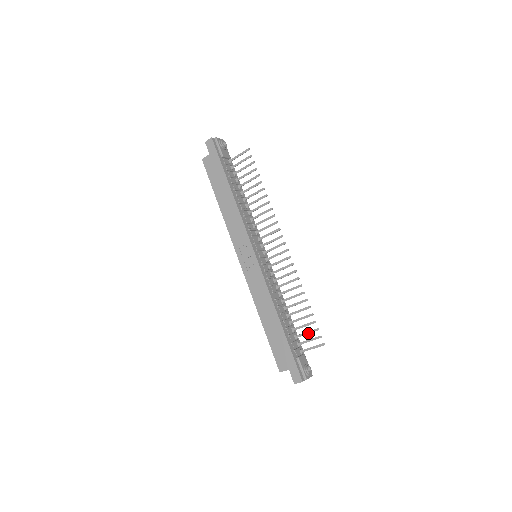
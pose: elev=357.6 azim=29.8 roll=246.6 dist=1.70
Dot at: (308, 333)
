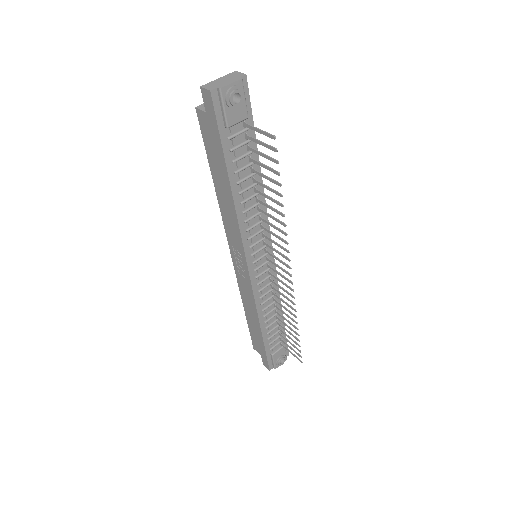
Dot at: (291, 344)
